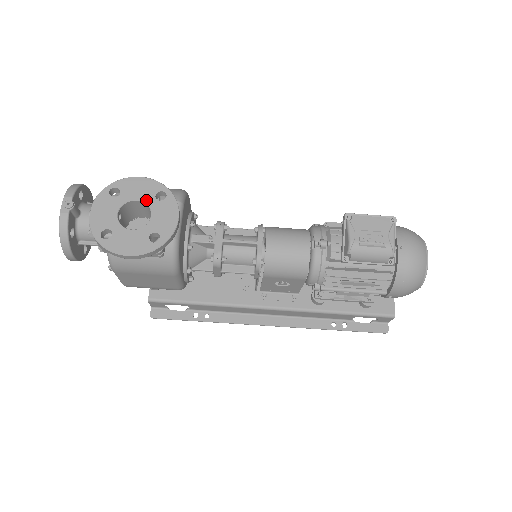
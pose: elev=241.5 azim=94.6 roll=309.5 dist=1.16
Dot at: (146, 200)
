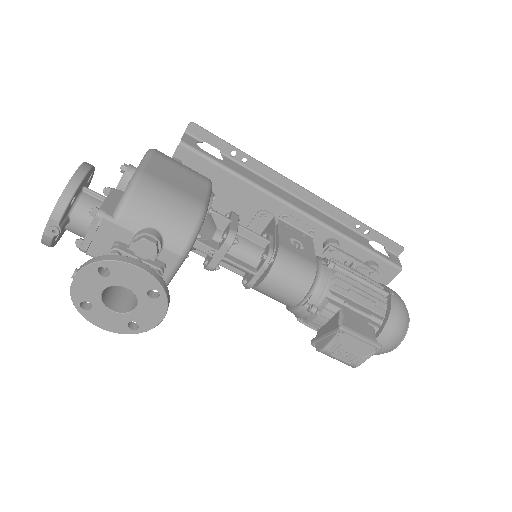
Dot at: (136, 292)
